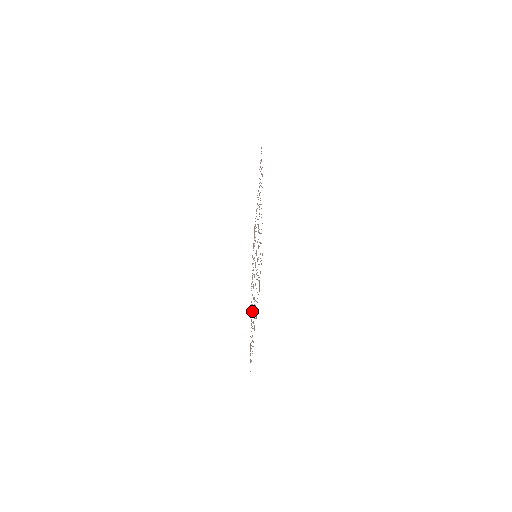
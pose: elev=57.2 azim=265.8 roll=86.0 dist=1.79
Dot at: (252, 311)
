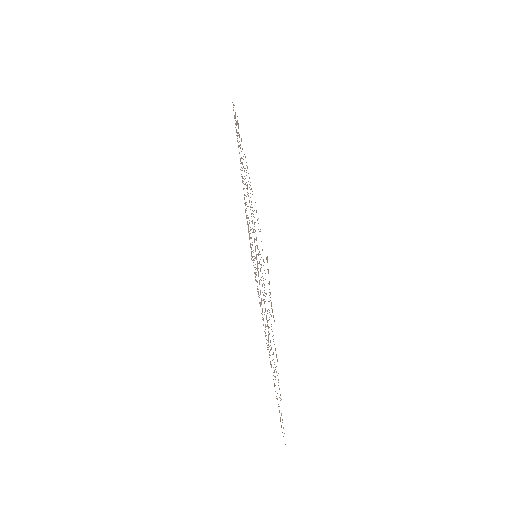
Dot at: occluded
